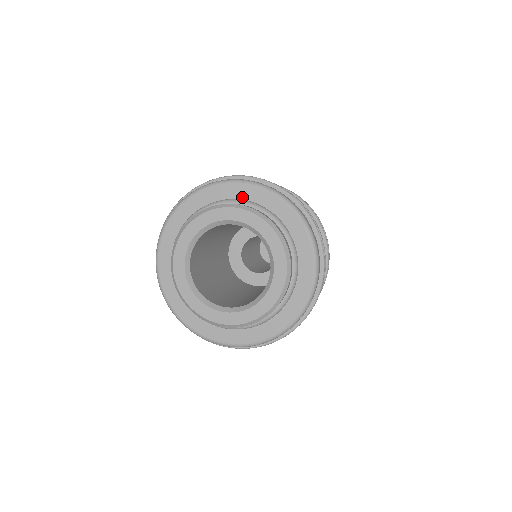
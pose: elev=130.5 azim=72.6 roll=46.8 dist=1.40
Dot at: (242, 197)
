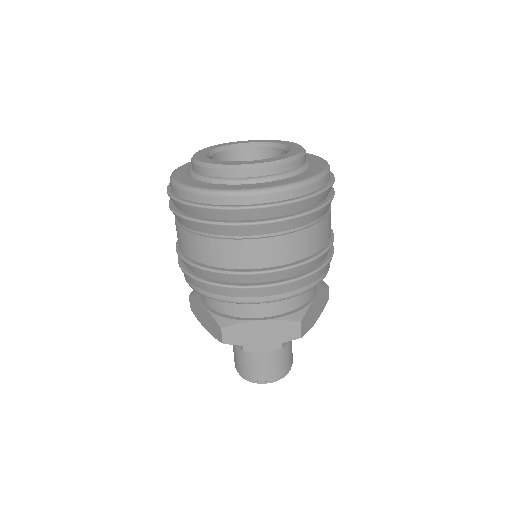
Dot at: occluded
